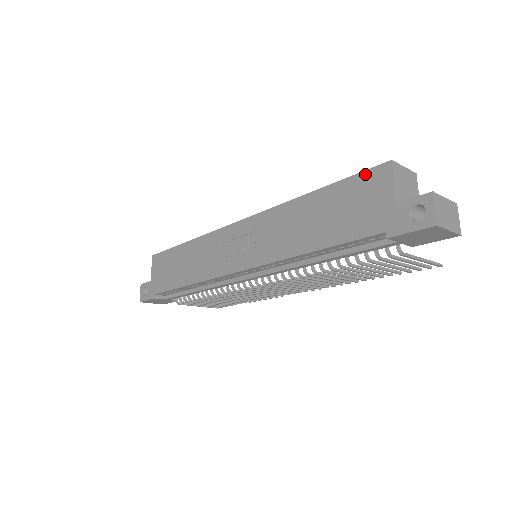
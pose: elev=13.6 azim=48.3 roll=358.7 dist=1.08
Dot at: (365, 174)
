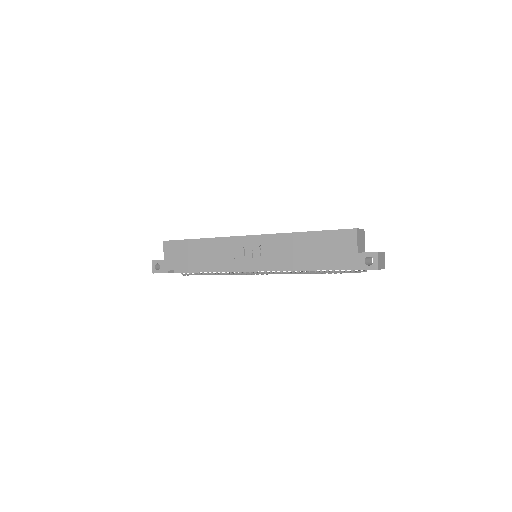
Dot at: (341, 232)
